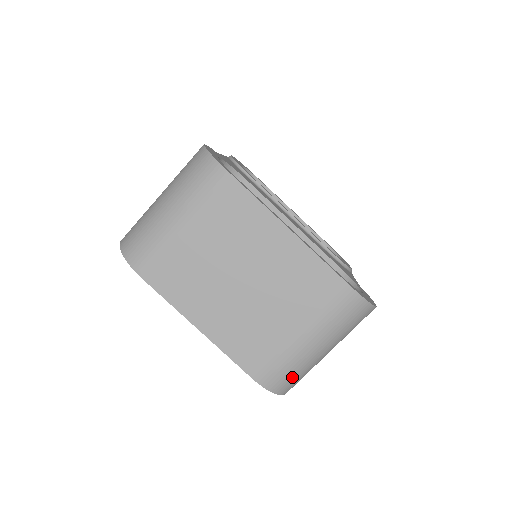
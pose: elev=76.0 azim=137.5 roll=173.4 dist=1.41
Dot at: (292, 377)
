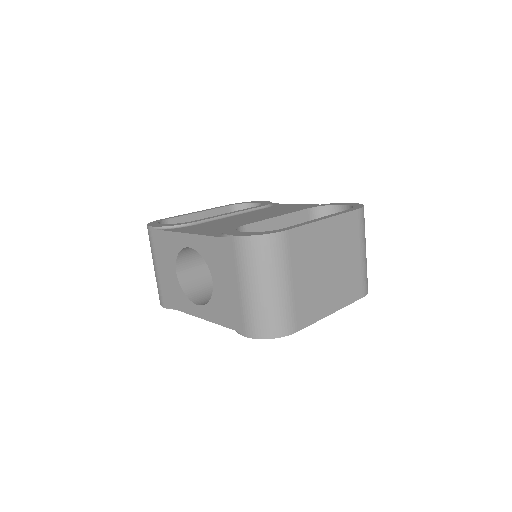
Dot at: occluded
